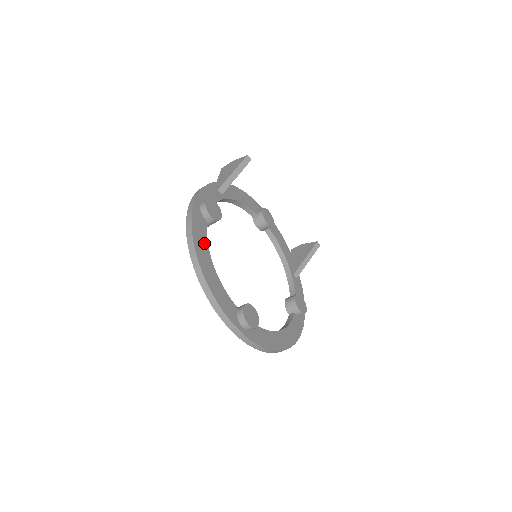
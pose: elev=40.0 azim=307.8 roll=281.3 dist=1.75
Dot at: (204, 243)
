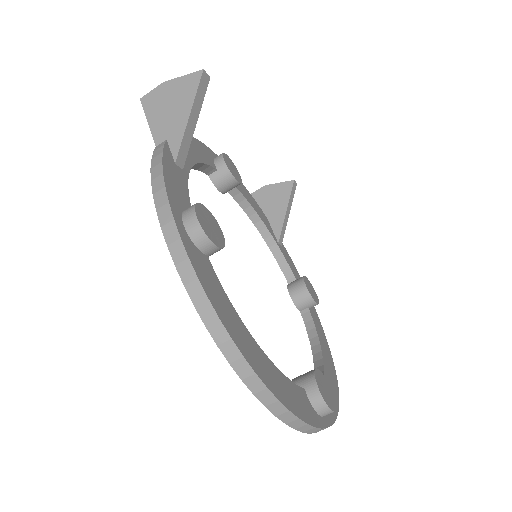
Dot at: (232, 314)
